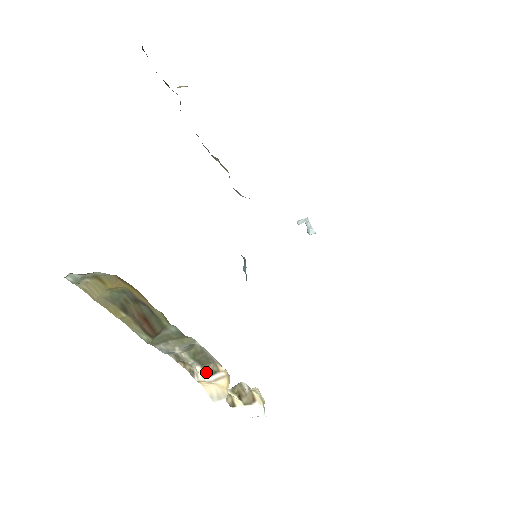
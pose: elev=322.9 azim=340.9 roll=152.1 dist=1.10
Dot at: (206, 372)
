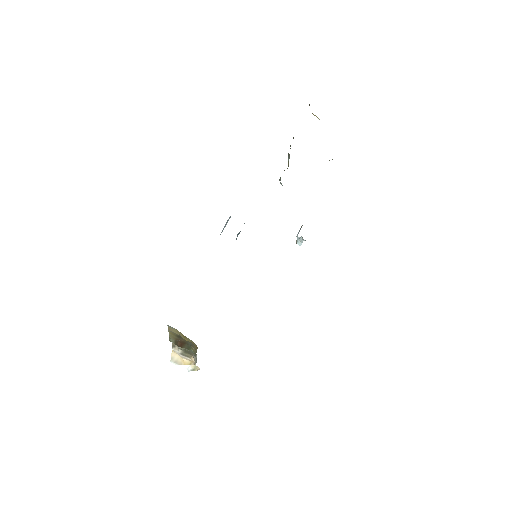
Dot at: (182, 353)
